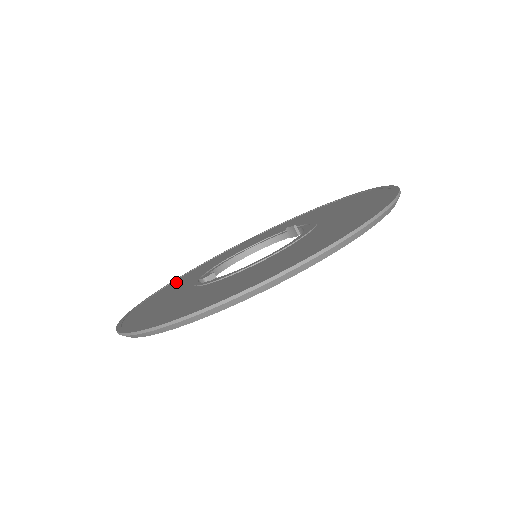
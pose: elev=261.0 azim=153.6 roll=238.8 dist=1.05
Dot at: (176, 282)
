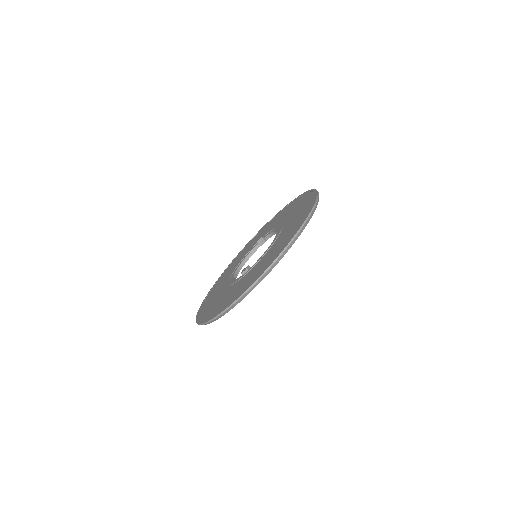
Dot at: (205, 307)
